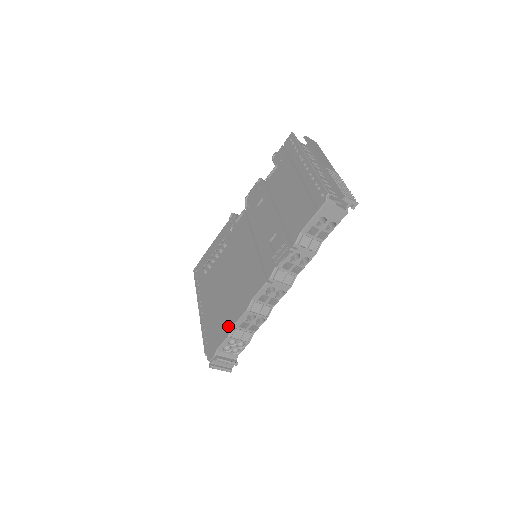
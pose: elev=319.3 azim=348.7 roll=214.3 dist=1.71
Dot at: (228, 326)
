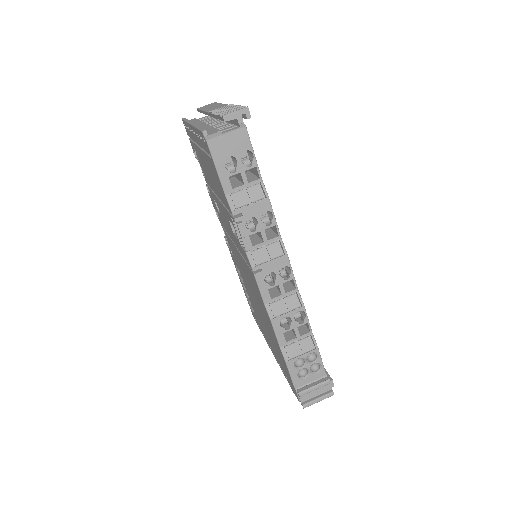
Dot at: (279, 350)
